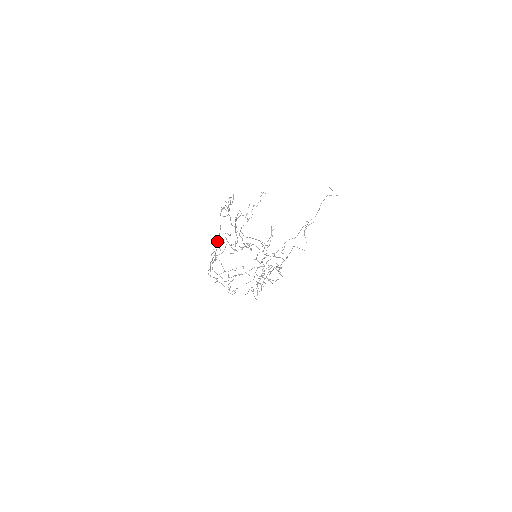
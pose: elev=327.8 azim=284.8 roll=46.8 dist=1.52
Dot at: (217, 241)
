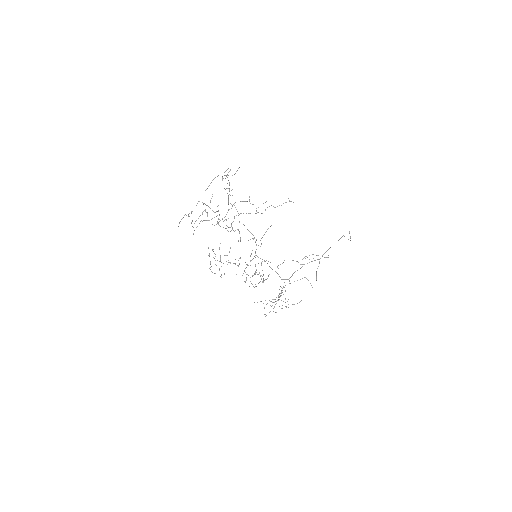
Dot at: (203, 203)
